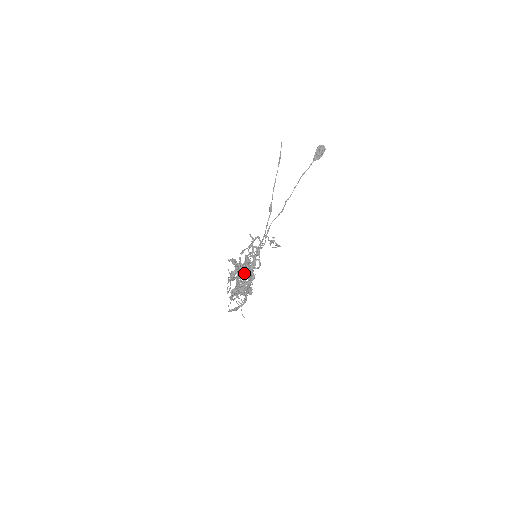
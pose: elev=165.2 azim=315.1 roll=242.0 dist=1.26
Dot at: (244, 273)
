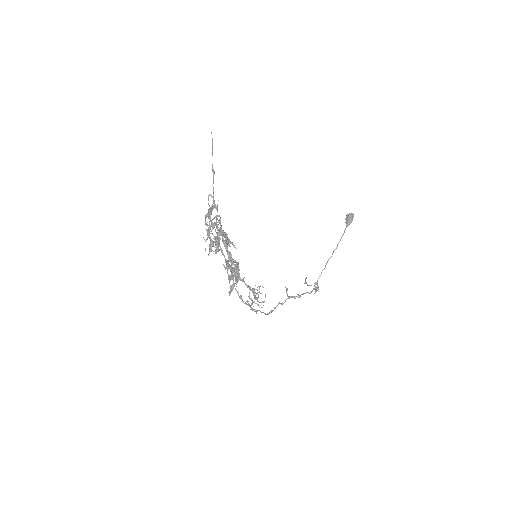
Dot at: occluded
